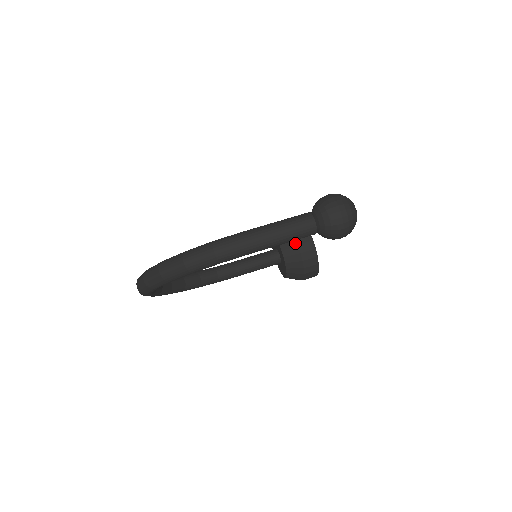
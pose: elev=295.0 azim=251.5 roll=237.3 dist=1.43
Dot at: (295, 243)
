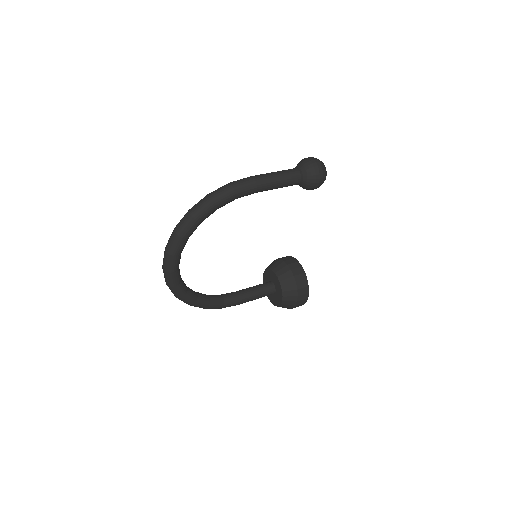
Dot at: (284, 264)
